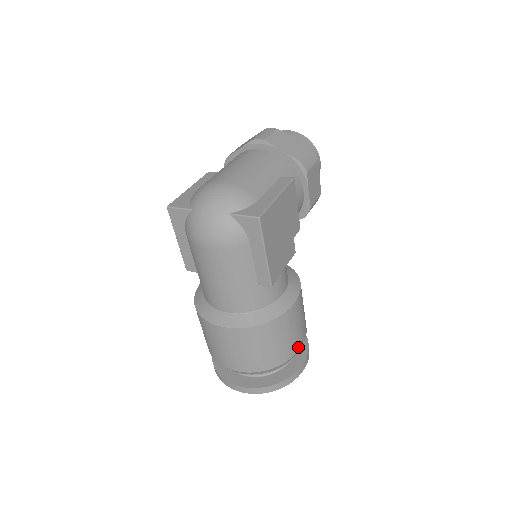
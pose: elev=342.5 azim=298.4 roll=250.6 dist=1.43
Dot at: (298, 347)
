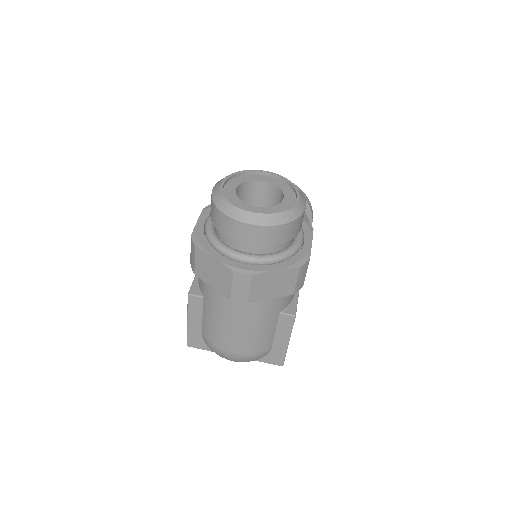
Dot at: occluded
